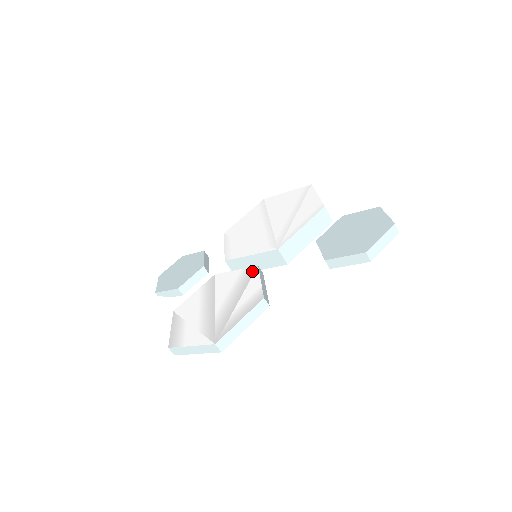
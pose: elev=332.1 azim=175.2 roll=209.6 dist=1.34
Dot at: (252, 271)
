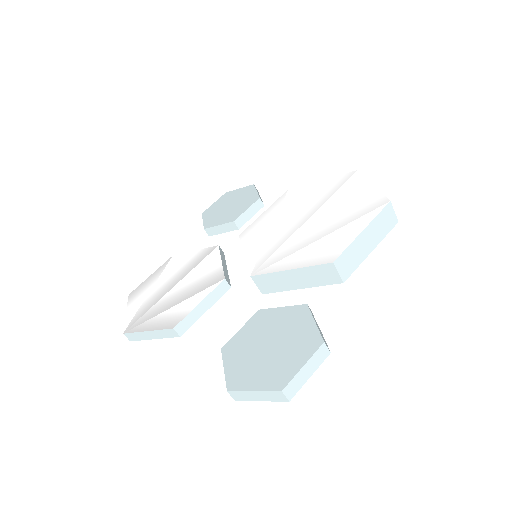
Dot at: (216, 280)
